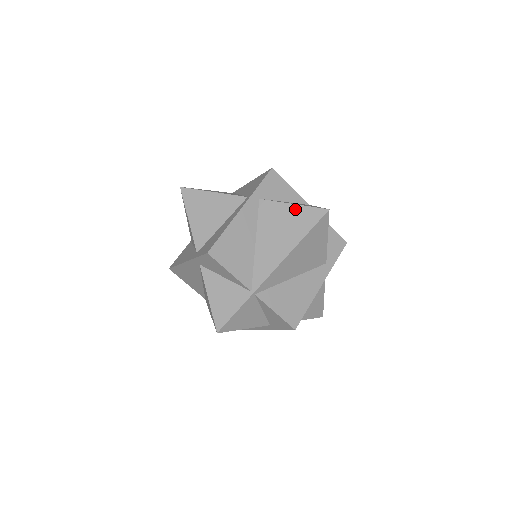
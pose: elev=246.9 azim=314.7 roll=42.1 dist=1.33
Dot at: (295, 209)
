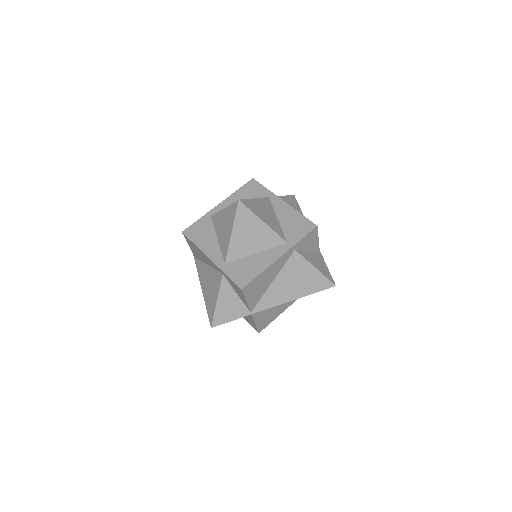
Dot at: (315, 272)
